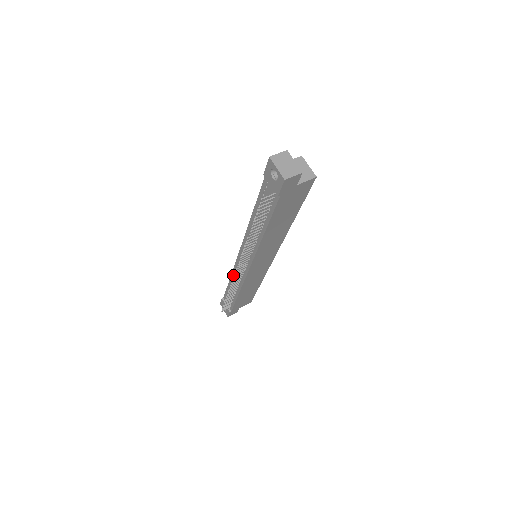
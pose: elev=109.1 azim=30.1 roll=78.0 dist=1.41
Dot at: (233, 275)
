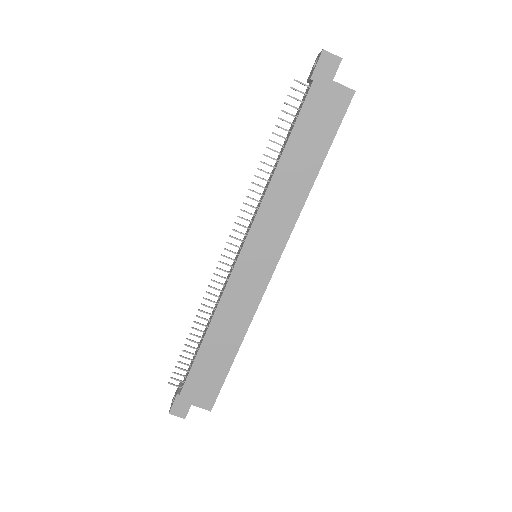
Dot at: occluded
